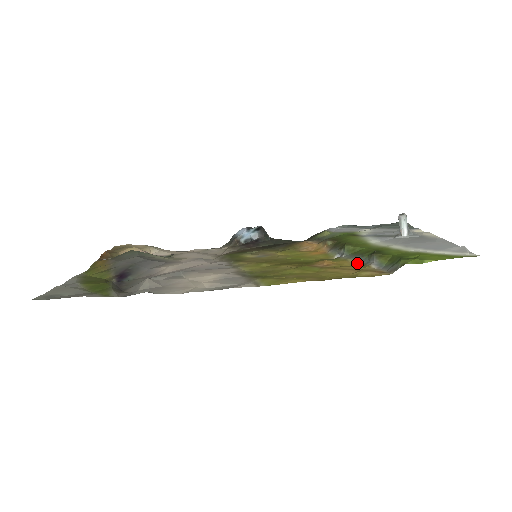
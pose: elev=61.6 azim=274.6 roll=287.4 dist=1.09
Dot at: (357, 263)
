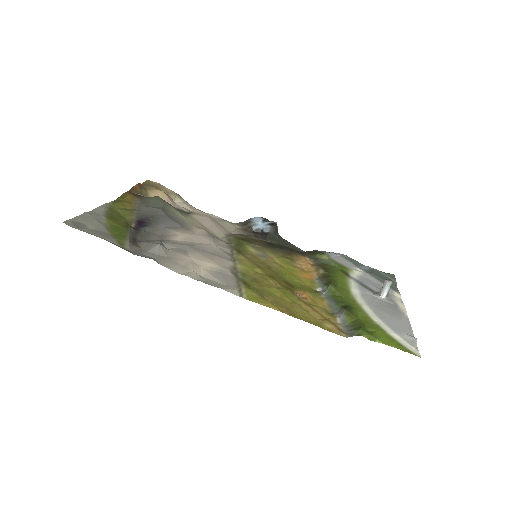
Dot at: (329, 308)
